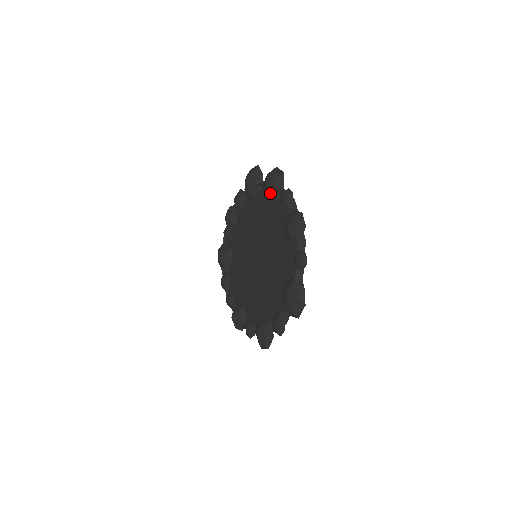
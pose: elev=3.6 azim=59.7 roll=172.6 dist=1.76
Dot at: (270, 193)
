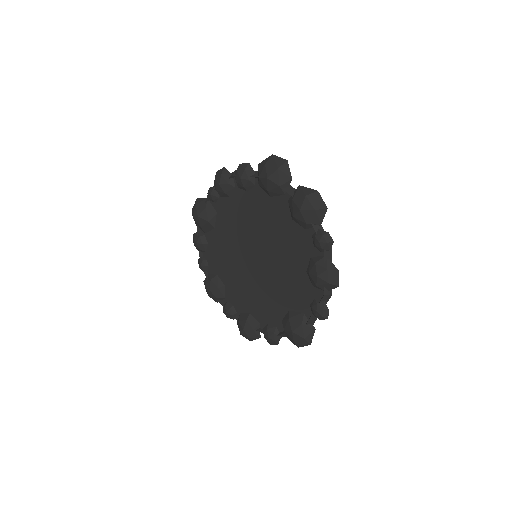
Dot at: (301, 220)
